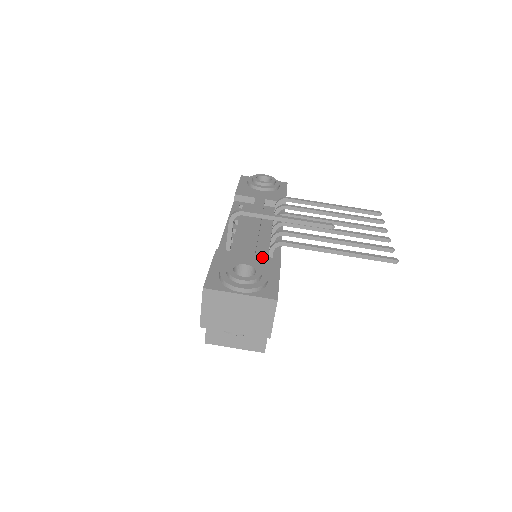
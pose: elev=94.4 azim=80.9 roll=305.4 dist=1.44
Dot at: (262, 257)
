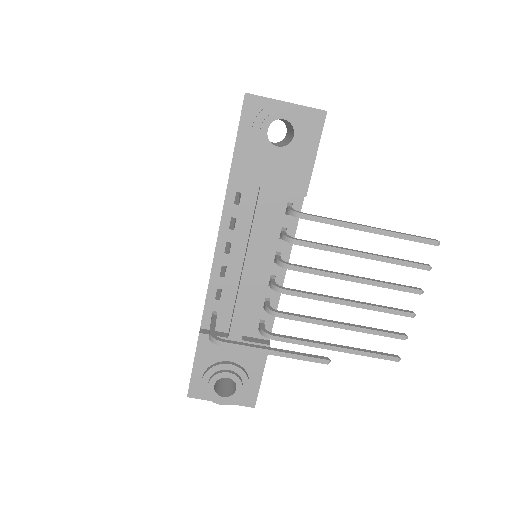
Dot at: occluded
